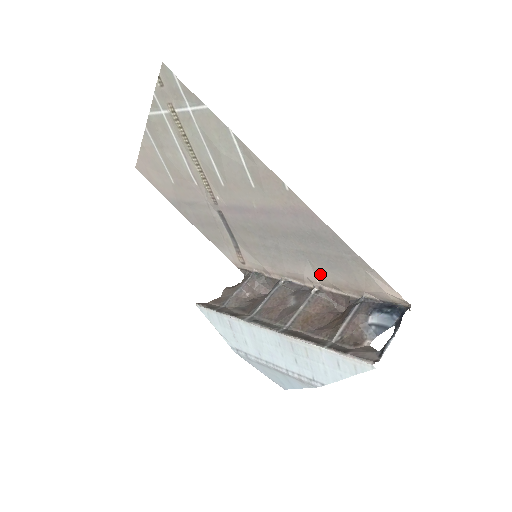
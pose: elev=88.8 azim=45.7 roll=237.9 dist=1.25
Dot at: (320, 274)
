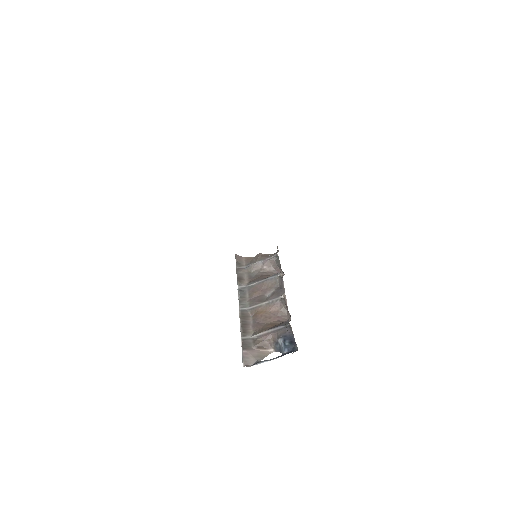
Dot at: occluded
